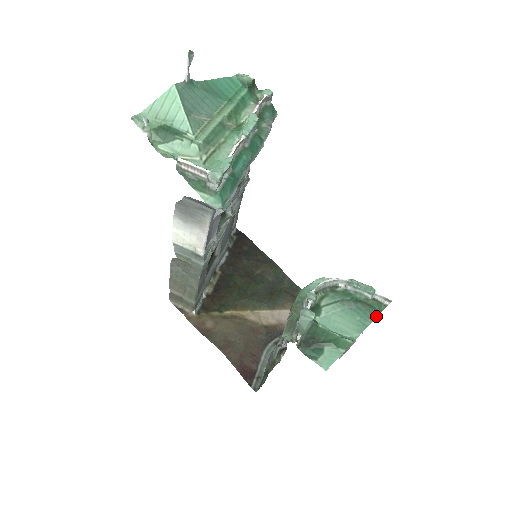
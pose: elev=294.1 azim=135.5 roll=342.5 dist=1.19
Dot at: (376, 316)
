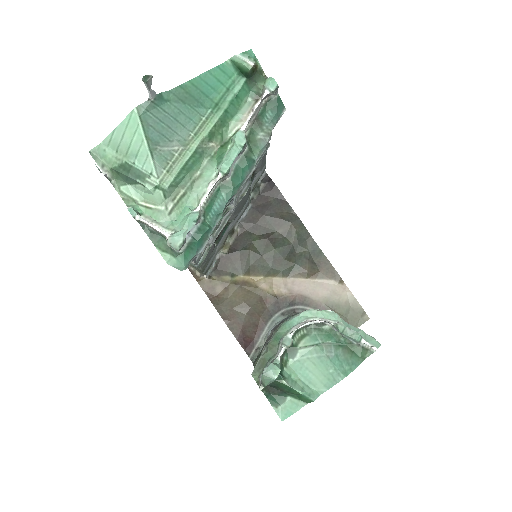
Dot at: (352, 370)
